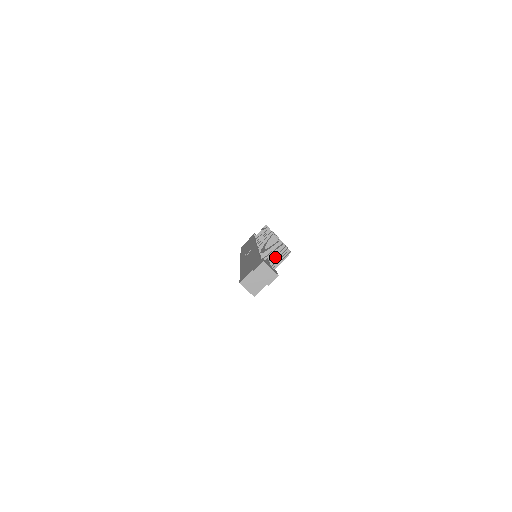
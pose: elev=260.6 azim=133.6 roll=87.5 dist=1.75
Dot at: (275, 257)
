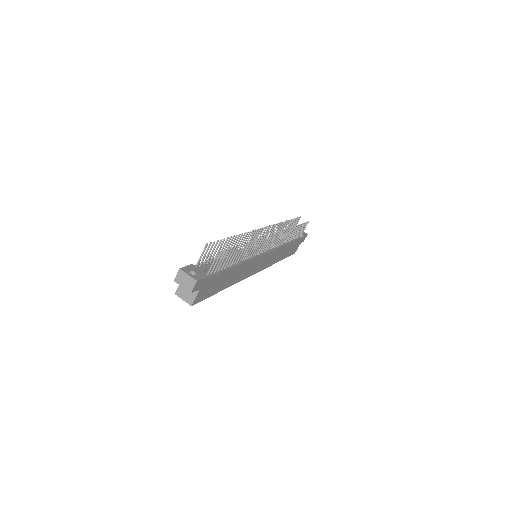
Dot at: (234, 257)
